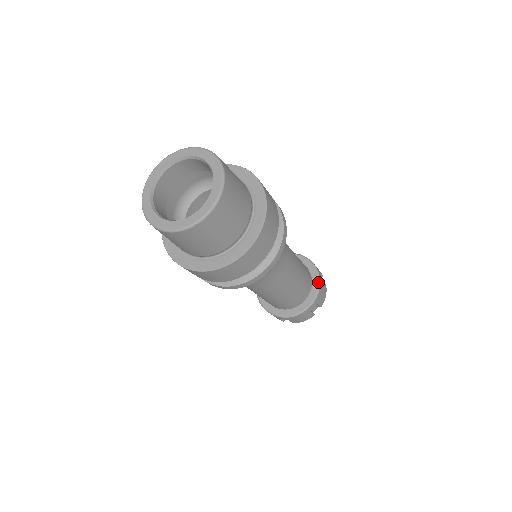
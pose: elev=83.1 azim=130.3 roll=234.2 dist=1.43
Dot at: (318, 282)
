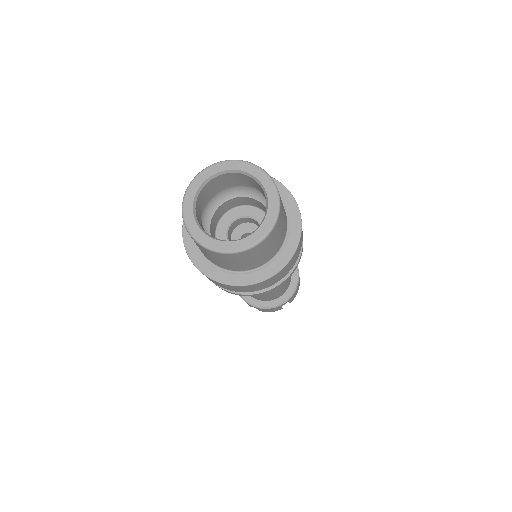
Dot at: (297, 282)
